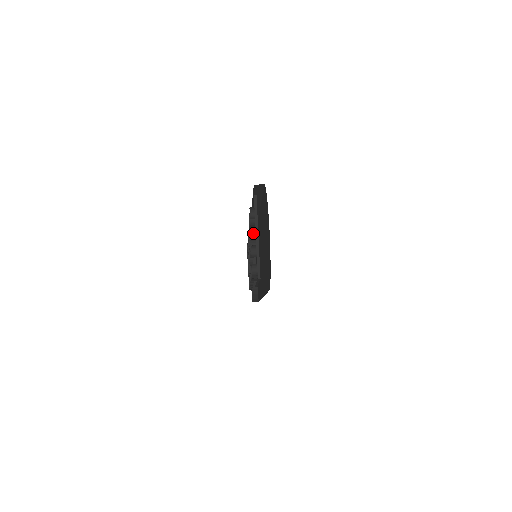
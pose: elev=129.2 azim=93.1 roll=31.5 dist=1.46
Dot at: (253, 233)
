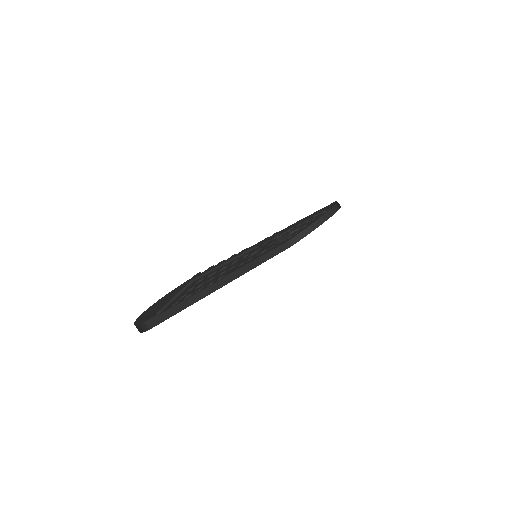
Dot at: occluded
